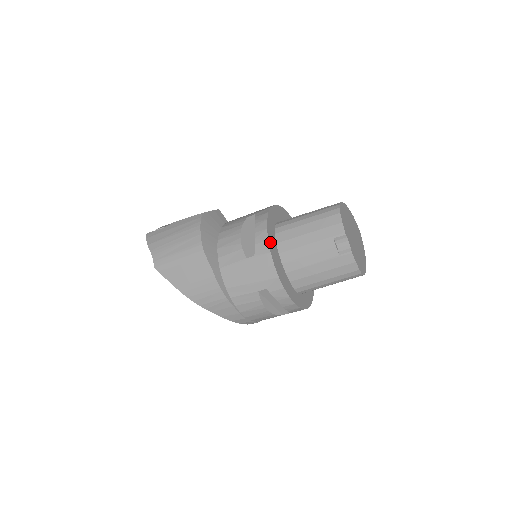
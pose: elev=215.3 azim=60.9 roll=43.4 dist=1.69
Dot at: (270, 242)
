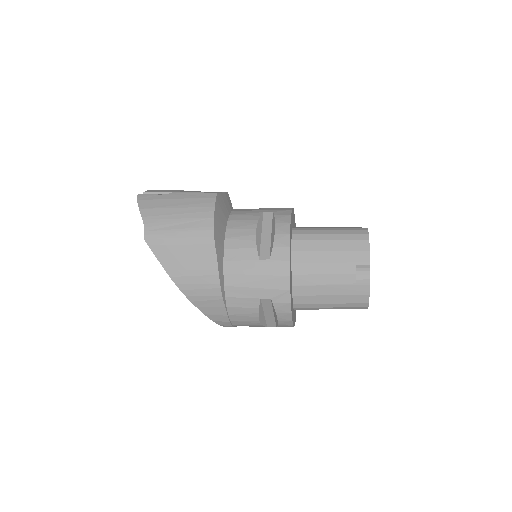
Dot at: (290, 249)
